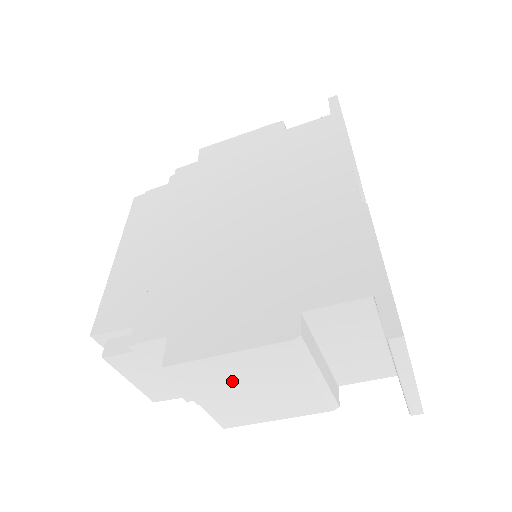
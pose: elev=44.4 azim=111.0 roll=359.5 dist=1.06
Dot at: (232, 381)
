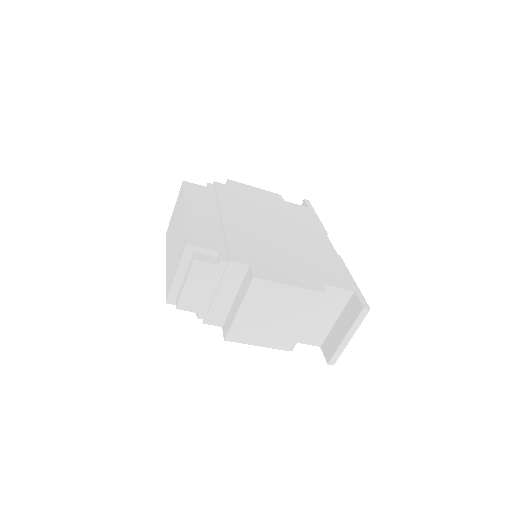
Dot at: (271, 305)
